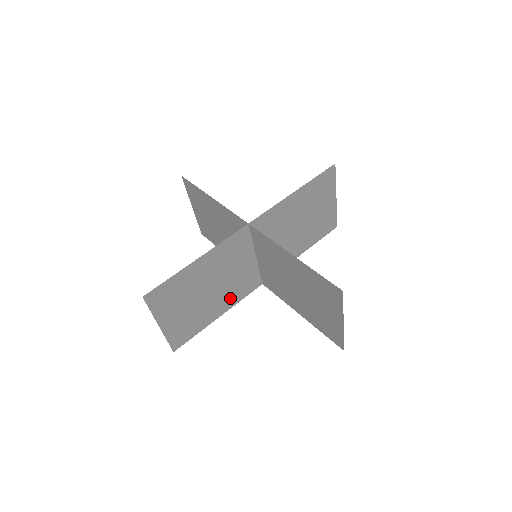
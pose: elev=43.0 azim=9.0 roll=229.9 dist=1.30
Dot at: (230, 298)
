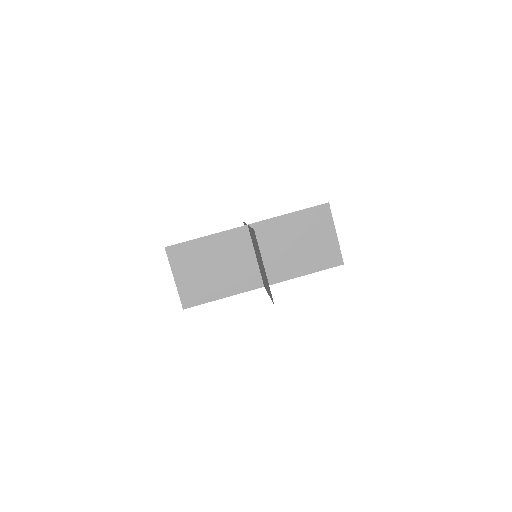
Dot at: (233, 285)
